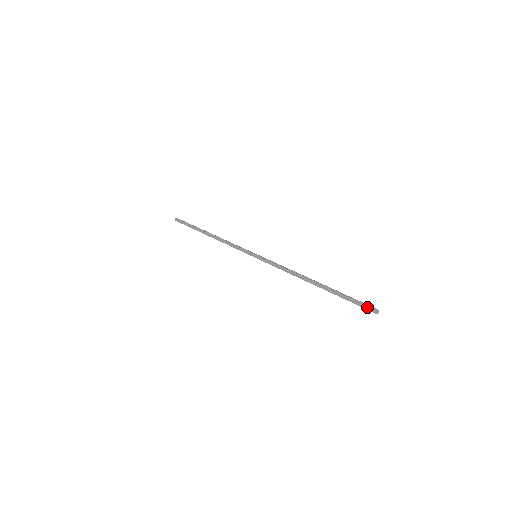
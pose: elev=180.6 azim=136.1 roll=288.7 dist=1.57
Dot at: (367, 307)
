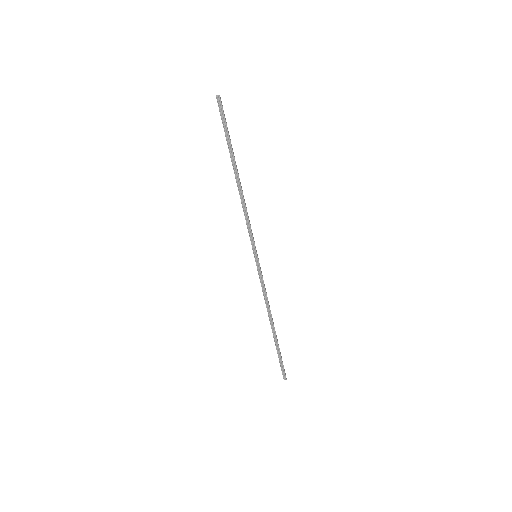
Dot at: (219, 108)
